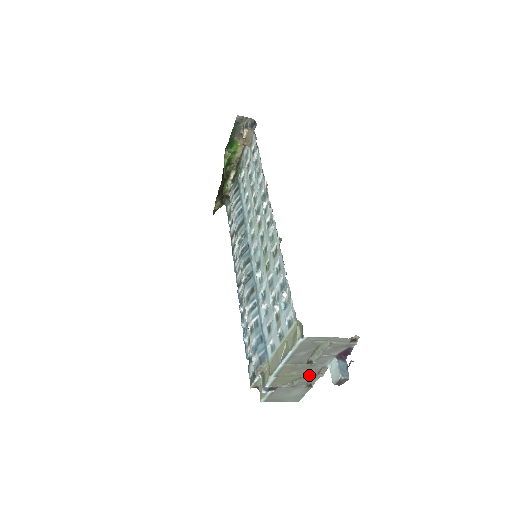
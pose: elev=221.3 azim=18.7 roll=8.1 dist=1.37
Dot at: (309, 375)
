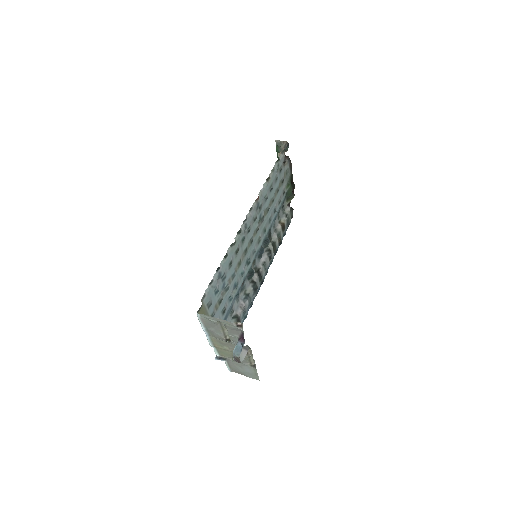
Dot at: occluded
